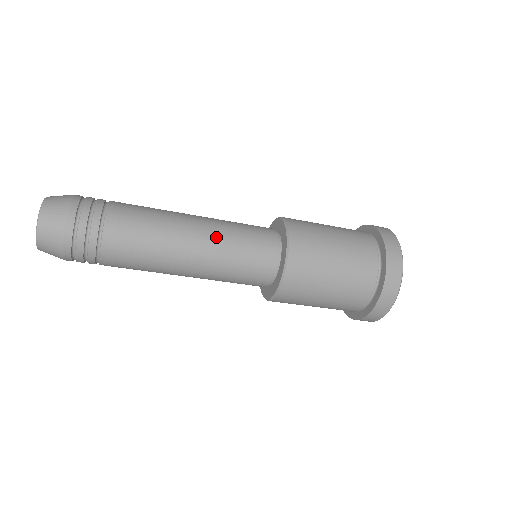
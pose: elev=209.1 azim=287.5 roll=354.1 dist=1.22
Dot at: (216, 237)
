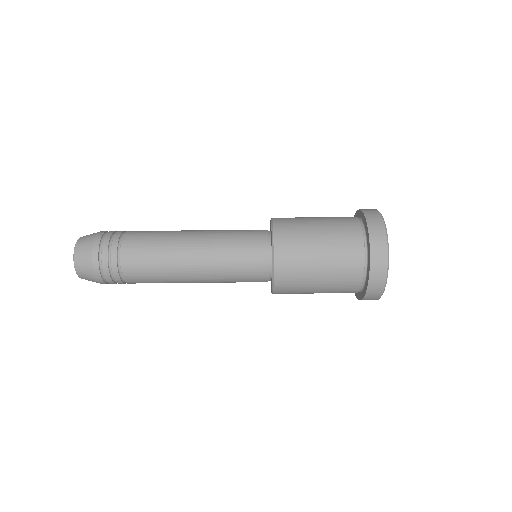
Dot at: (213, 230)
